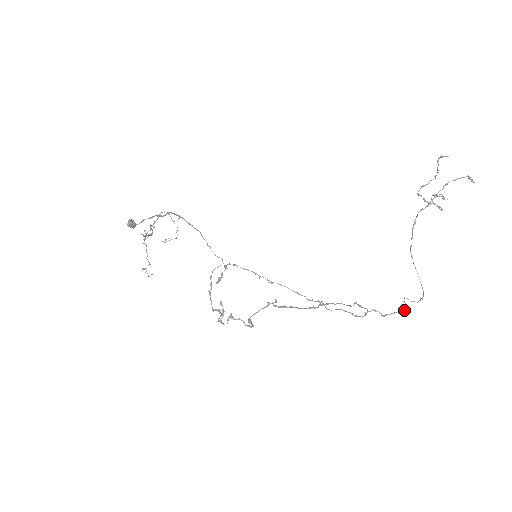
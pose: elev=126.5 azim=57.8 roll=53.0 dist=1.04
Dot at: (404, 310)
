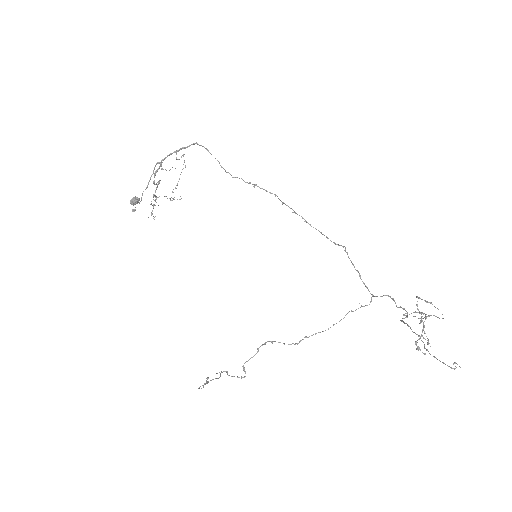
Dot at: occluded
